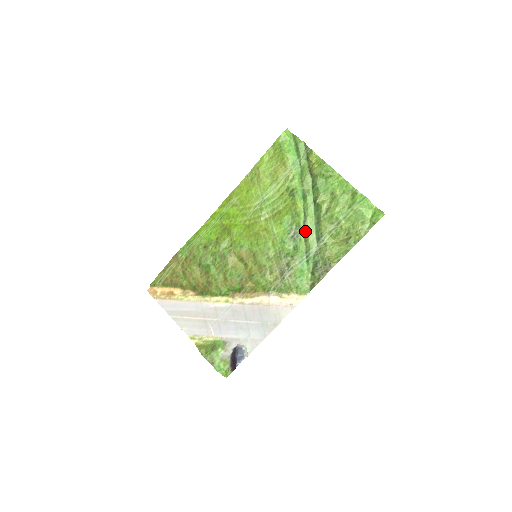
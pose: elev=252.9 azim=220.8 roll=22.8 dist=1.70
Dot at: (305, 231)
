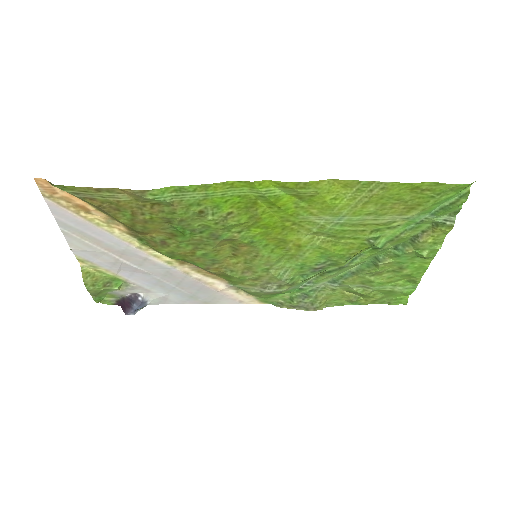
Dot at: (333, 271)
